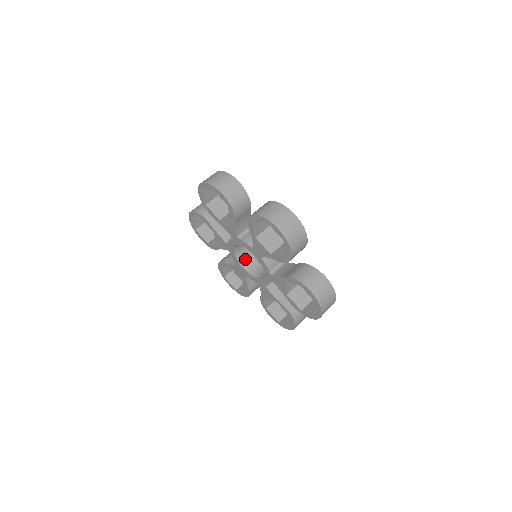
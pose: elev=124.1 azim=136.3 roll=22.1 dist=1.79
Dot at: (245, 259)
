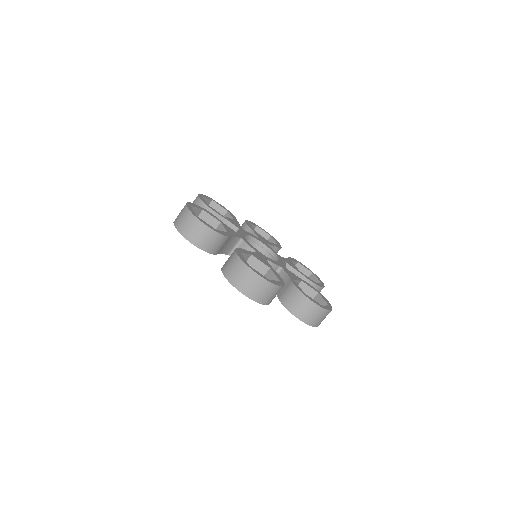
Dot at: occluded
